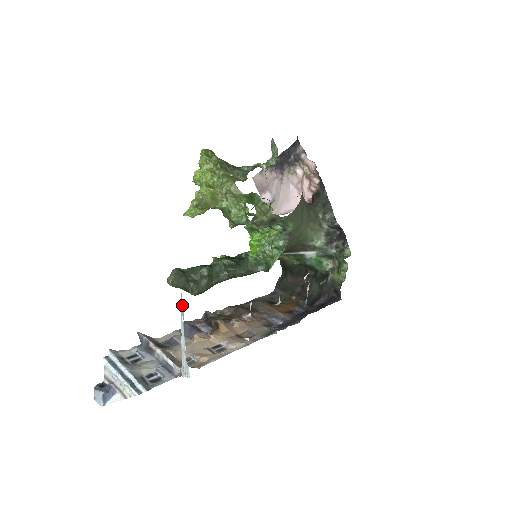
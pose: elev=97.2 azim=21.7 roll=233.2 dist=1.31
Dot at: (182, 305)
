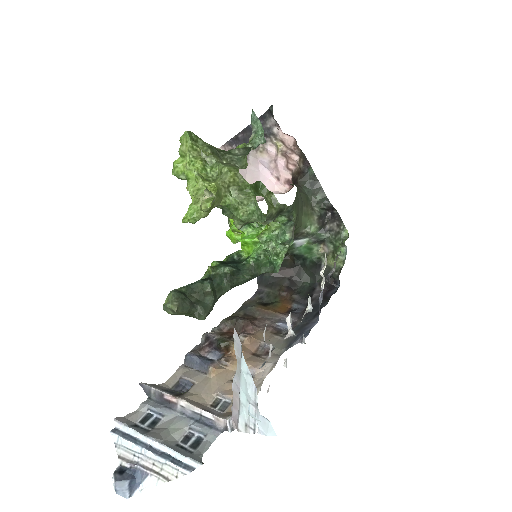
Dot at: (237, 344)
